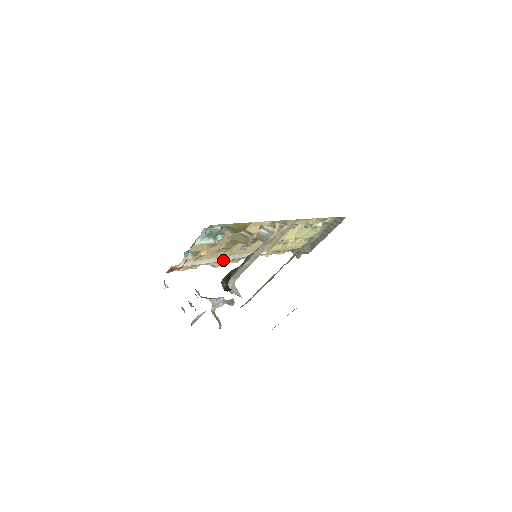
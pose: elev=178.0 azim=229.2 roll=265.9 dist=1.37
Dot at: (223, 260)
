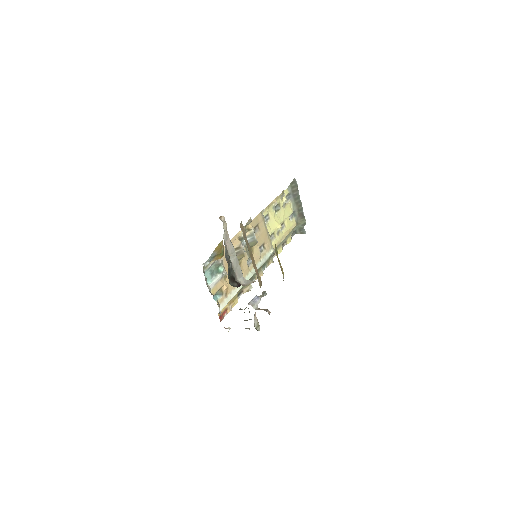
Dot at: occluded
